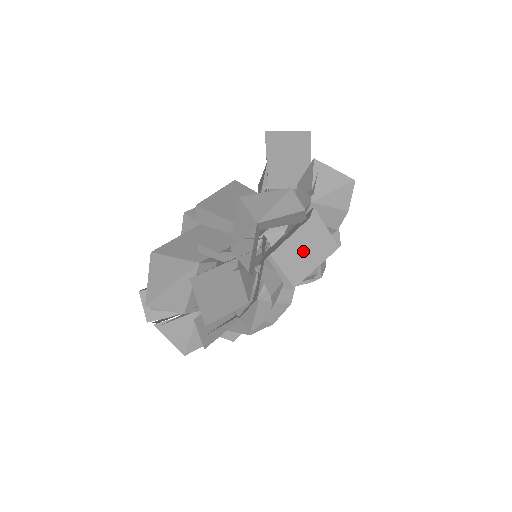
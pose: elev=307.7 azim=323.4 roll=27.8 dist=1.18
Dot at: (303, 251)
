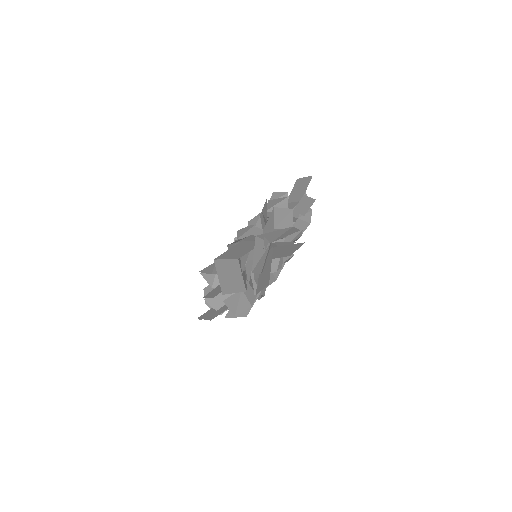
Dot at: (283, 252)
